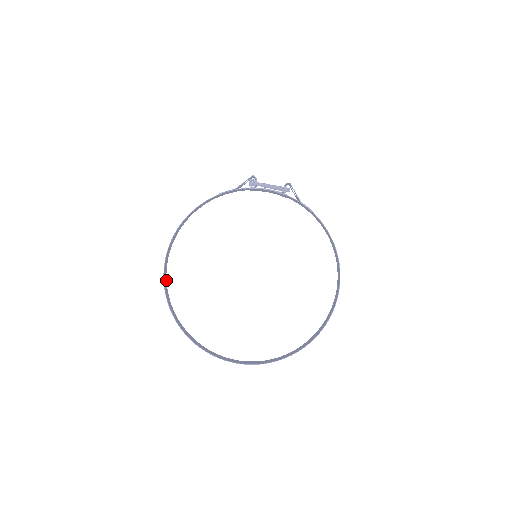
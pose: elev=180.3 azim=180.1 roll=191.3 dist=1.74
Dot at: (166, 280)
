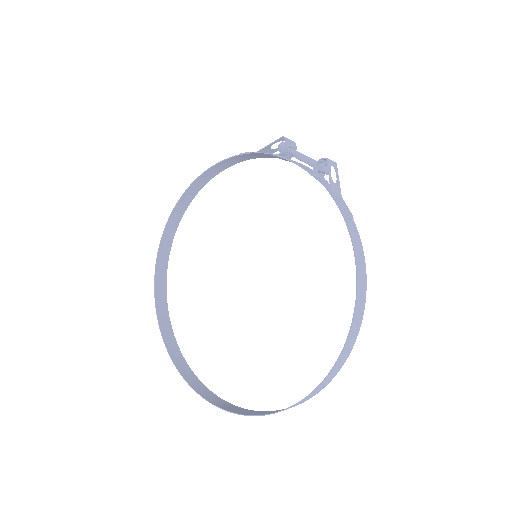
Dot at: (170, 248)
